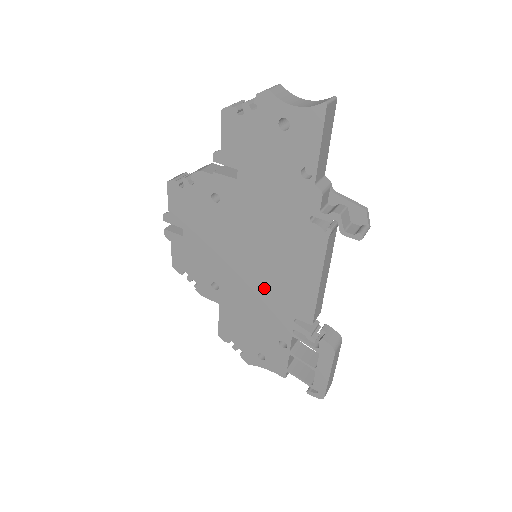
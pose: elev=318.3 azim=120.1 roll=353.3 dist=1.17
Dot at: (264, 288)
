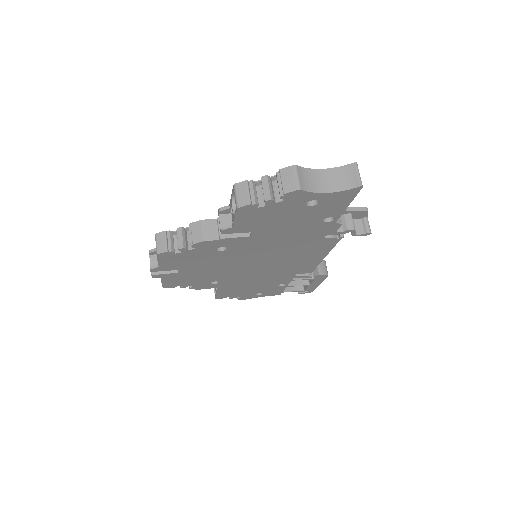
Dot at: (269, 271)
